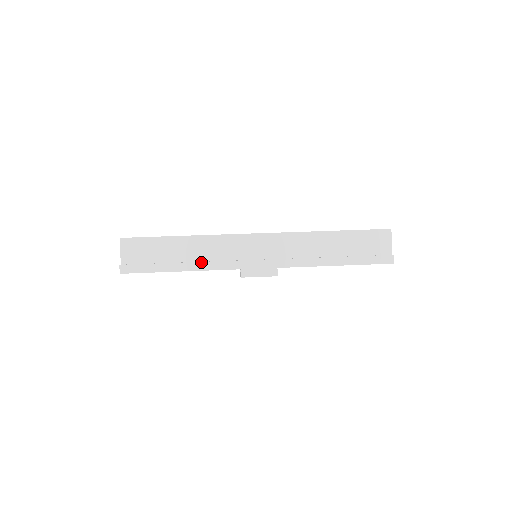
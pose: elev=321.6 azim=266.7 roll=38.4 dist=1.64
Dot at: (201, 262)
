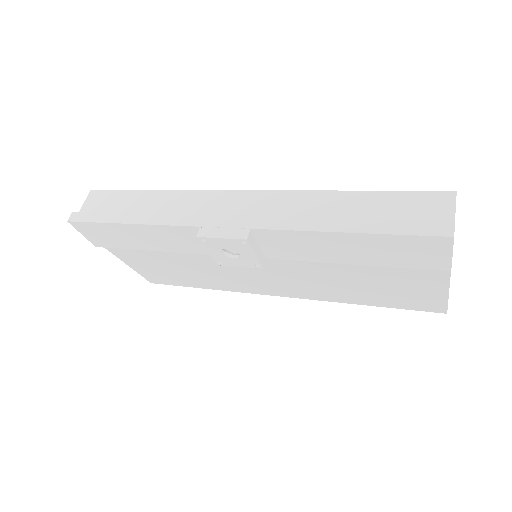
Dot at: (157, 215)
